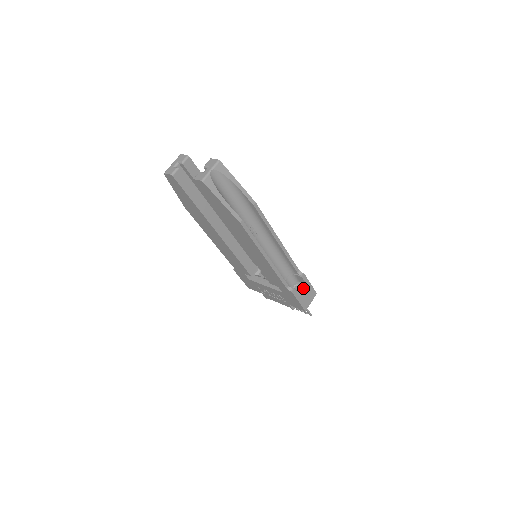
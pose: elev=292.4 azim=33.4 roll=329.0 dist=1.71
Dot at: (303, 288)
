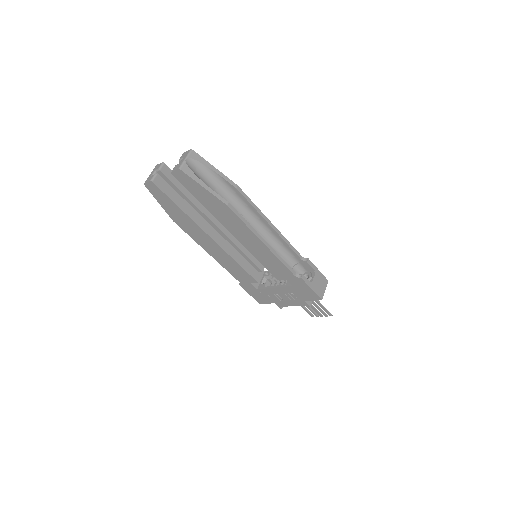
Dot at: (312, 275)
